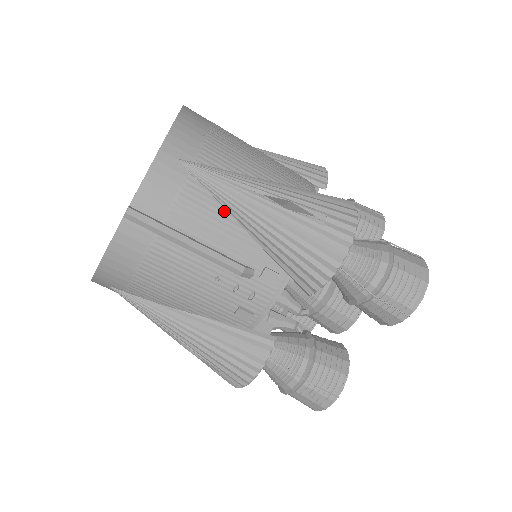
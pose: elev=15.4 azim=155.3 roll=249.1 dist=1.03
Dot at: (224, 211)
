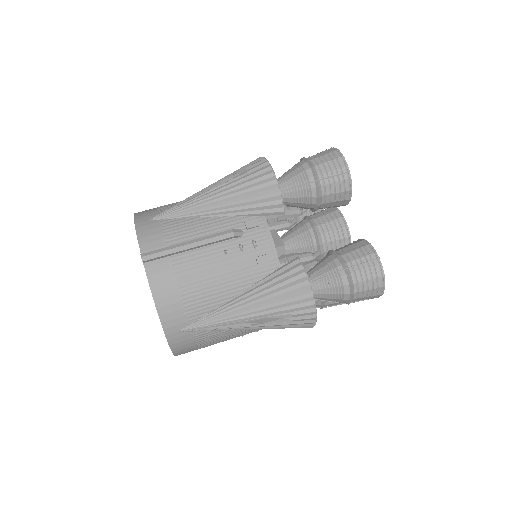
Dot at: (194, 218)
